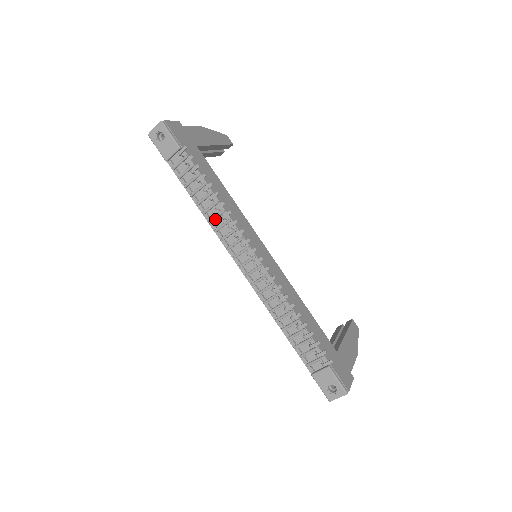
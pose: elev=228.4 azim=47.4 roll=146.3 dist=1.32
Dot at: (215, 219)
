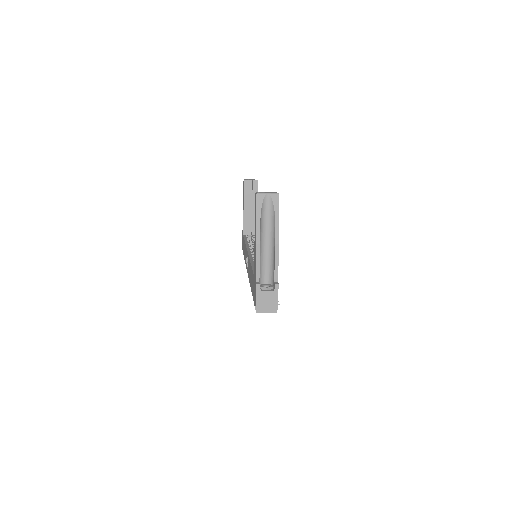
Dot at: occluded
